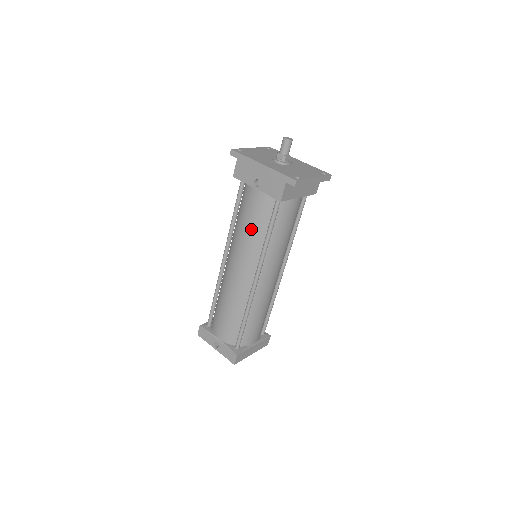
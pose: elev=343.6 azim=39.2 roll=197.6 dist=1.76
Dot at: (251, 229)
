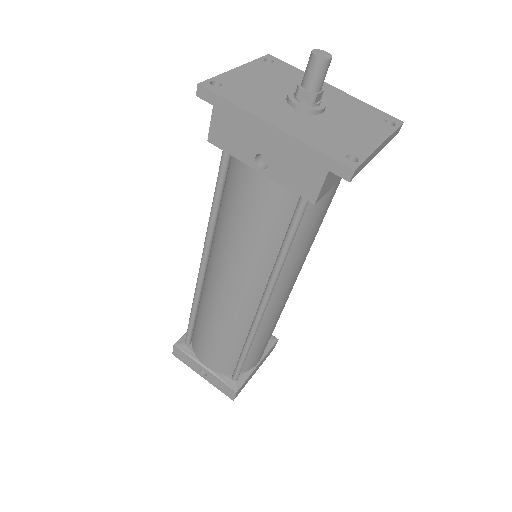
Dot at: (251, 237)
